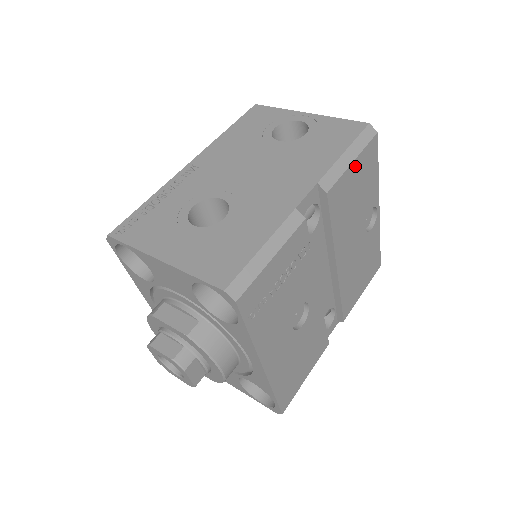
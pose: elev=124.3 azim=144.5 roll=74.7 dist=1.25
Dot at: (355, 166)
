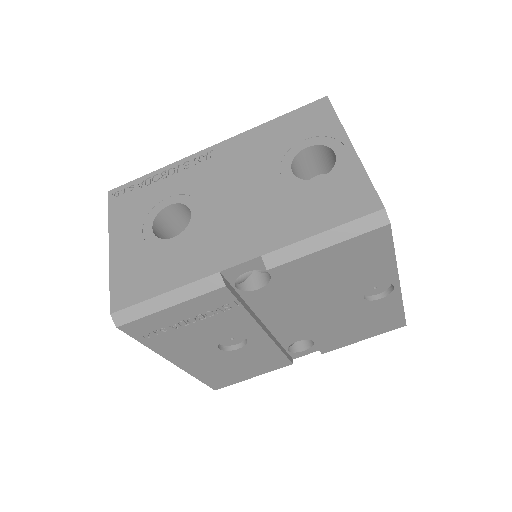
Dot at: (332, 251)
